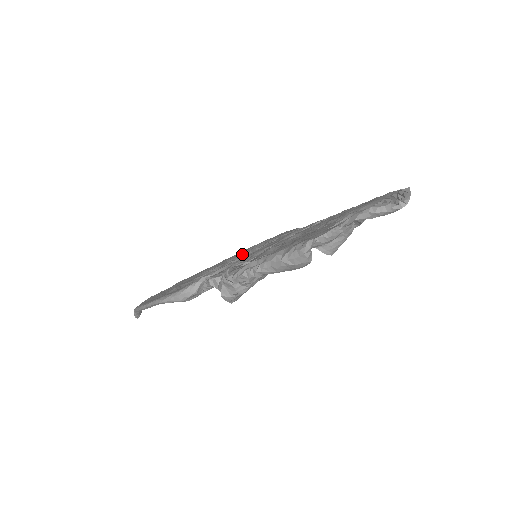
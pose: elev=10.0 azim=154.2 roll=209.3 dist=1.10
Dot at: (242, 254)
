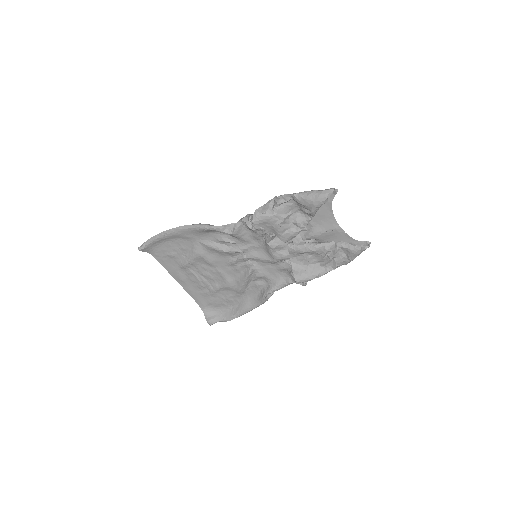
Dot at: (237, 268)
